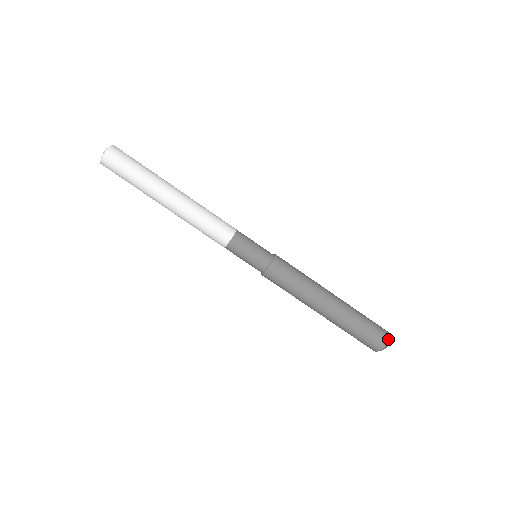
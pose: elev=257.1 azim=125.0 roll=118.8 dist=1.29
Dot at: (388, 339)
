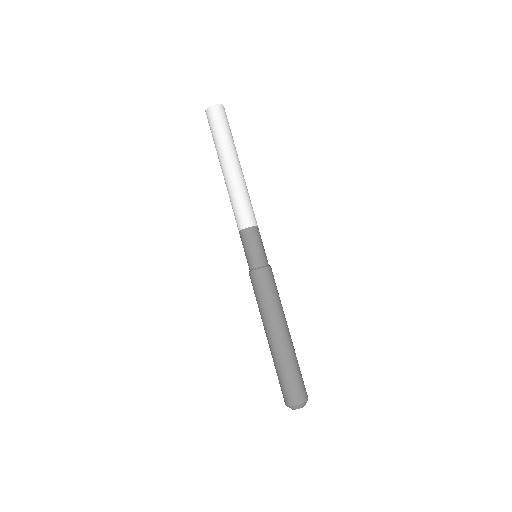
Dot at: occluded
